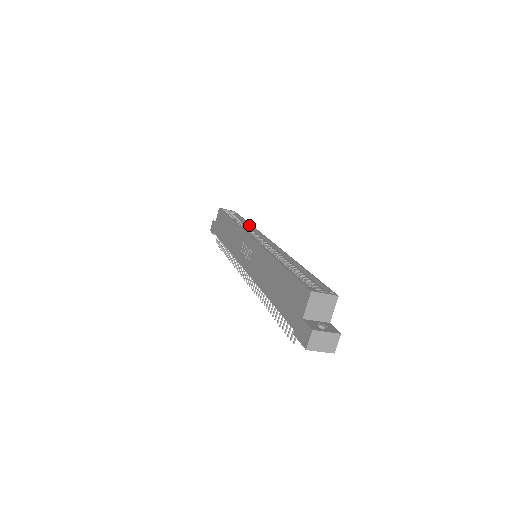
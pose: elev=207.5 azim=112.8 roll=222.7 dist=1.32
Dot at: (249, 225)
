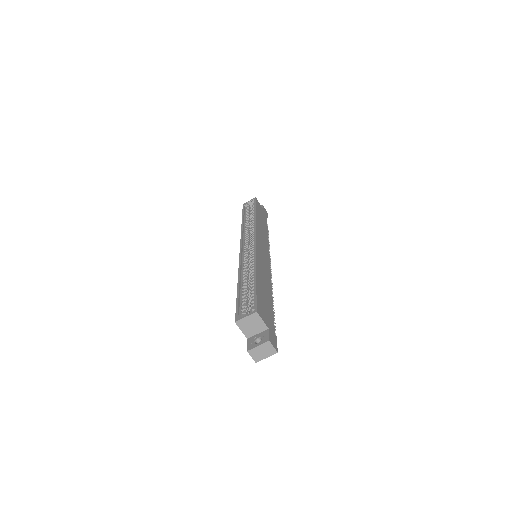
Dot at: (254, 219)
